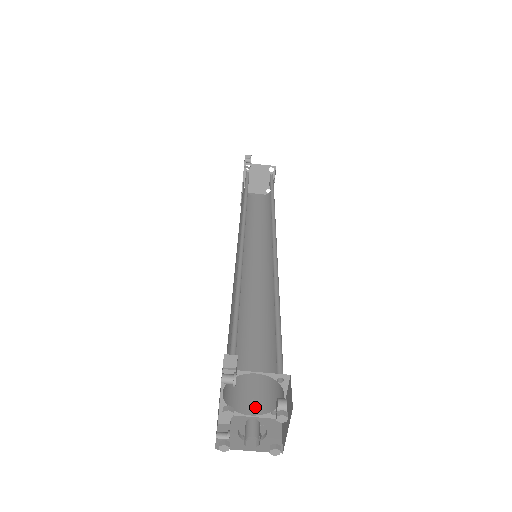
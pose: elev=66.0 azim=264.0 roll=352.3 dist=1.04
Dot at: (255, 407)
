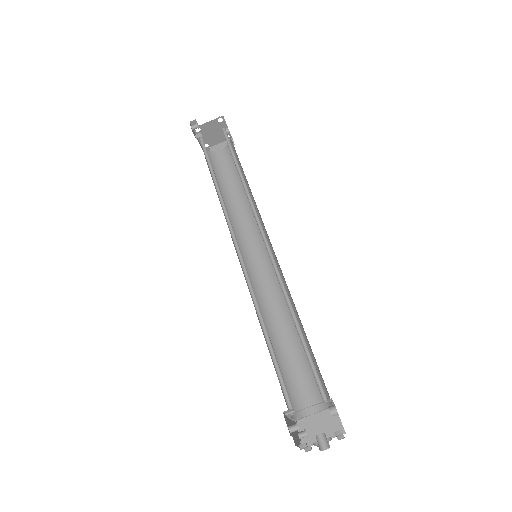
Dot at: (314, 405)
